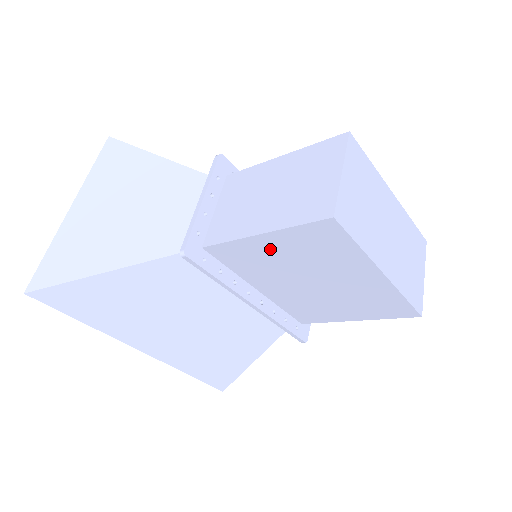
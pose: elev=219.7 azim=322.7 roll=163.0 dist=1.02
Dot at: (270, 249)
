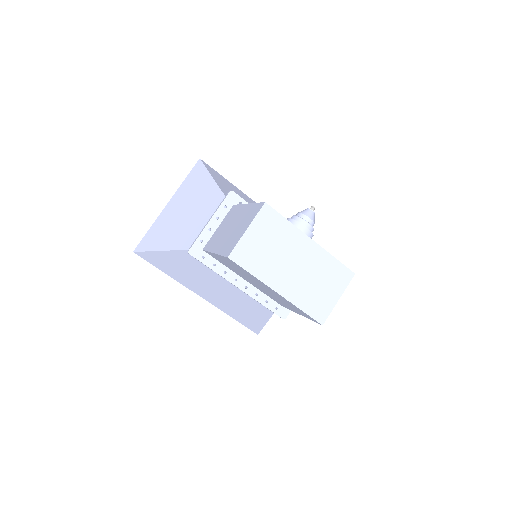
Dot at: (225, 261)
